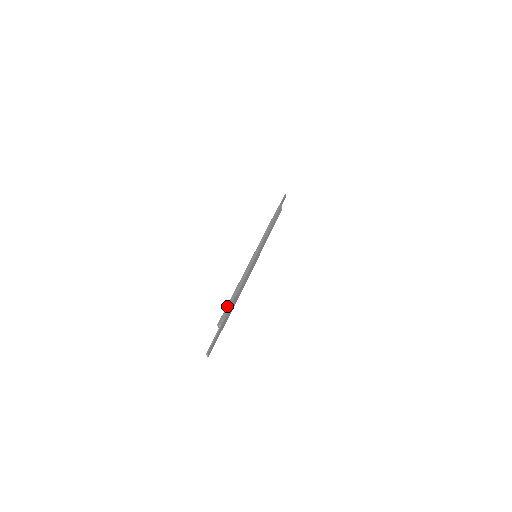
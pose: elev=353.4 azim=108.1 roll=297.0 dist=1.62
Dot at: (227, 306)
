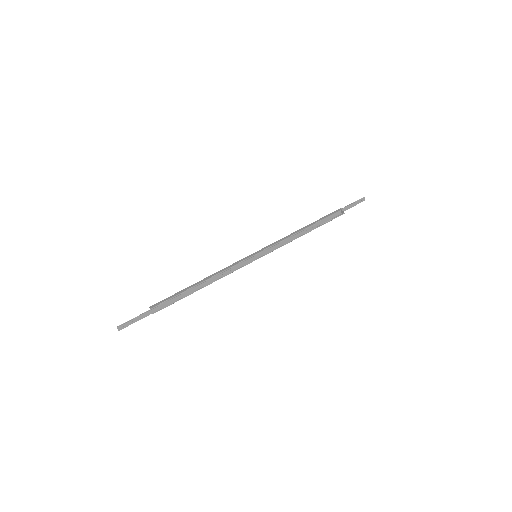
Dot at: (174, 294)
